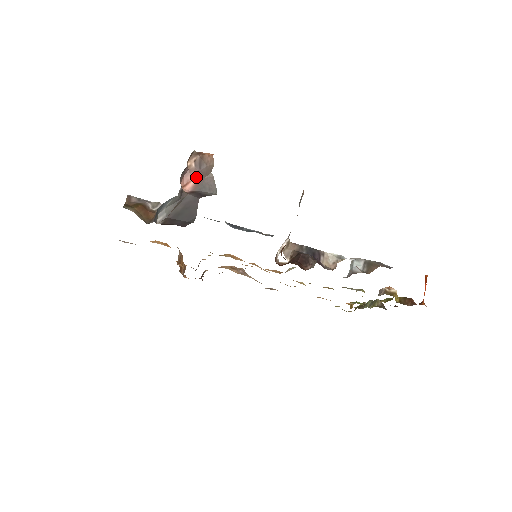
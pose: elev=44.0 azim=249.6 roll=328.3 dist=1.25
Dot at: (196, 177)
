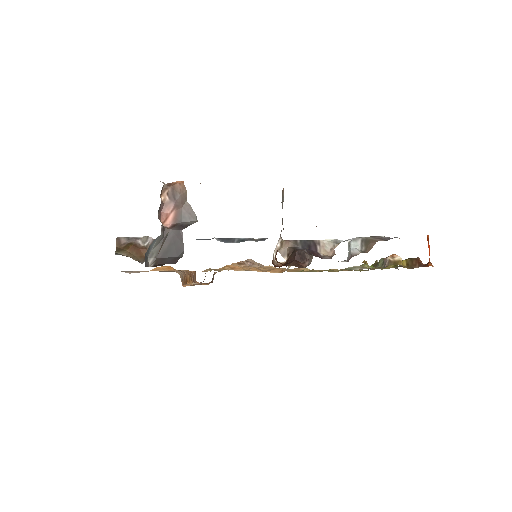
Dot at: (173, 209)
